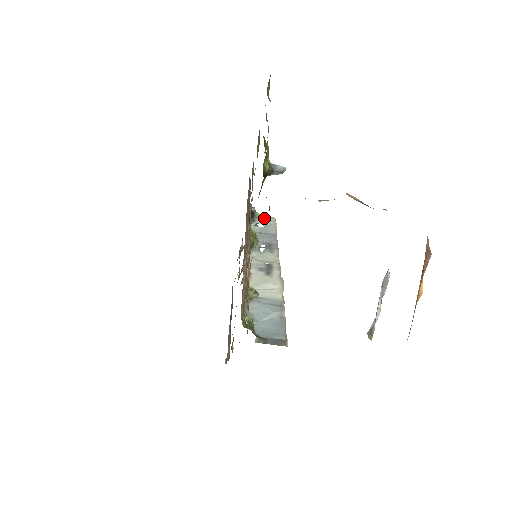
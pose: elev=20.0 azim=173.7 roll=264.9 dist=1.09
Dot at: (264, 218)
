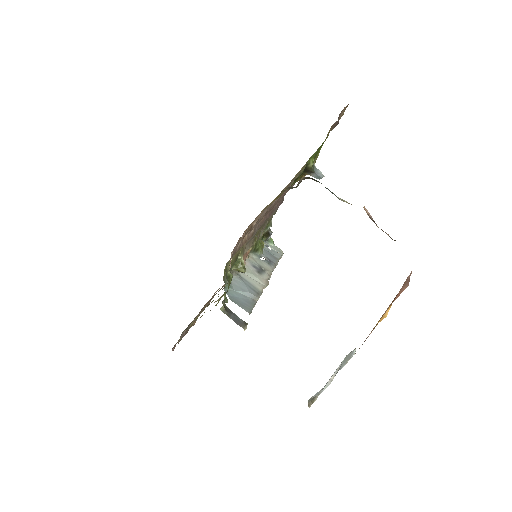
Dot at: (275, 246)
